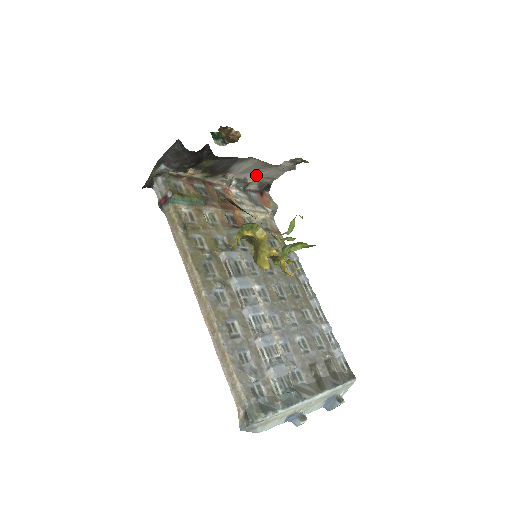
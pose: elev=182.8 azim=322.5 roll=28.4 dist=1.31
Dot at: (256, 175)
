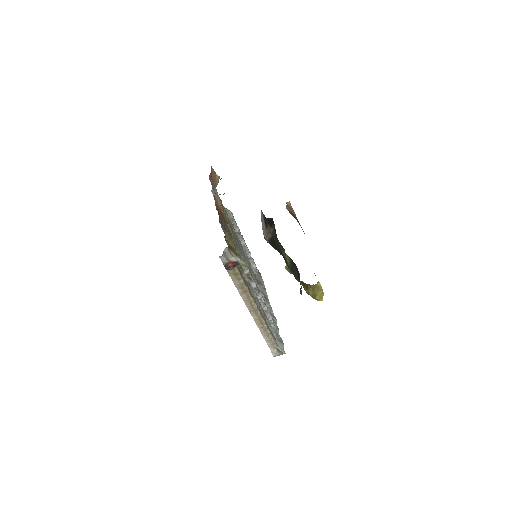
Dot at: occluded
